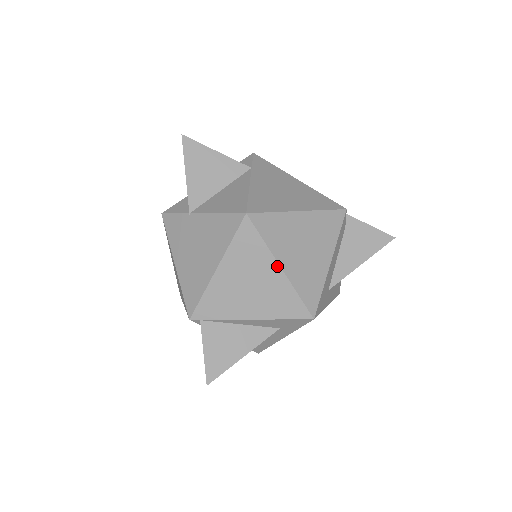
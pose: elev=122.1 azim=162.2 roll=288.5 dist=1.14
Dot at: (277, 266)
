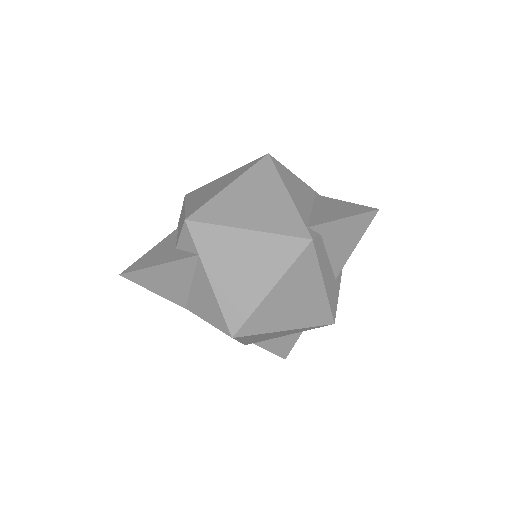
Dot at: (282, 331)
